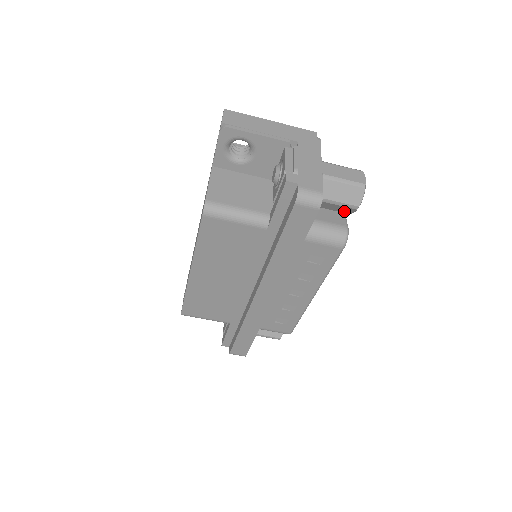
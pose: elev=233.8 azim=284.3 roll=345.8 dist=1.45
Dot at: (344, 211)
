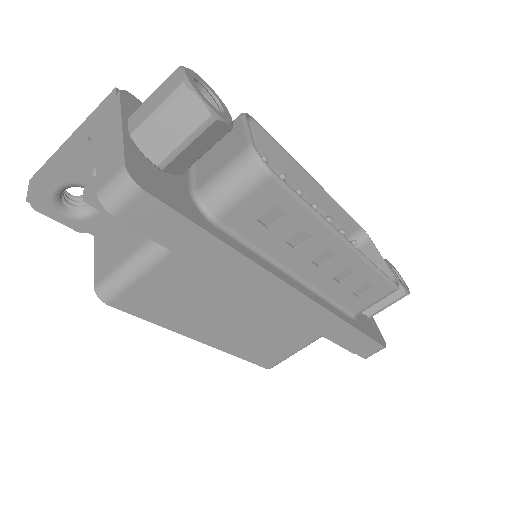
Dot at: (218, 136)
